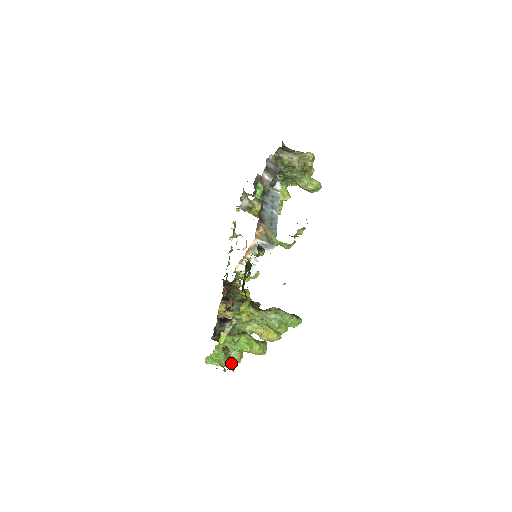
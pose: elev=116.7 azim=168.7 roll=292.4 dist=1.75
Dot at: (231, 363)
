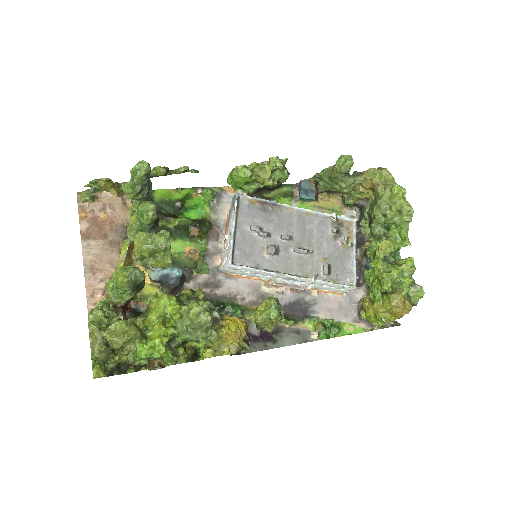
Dot at: (101, 327)
